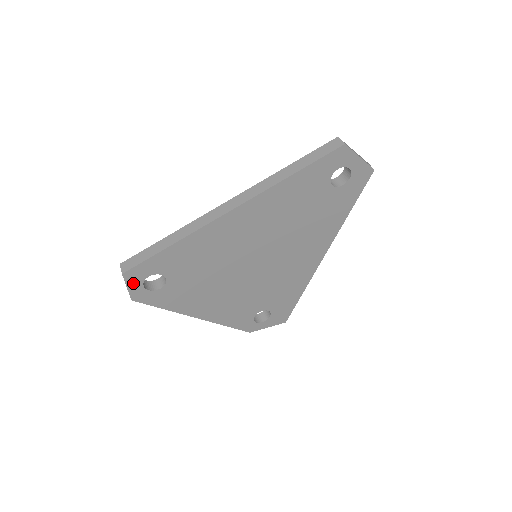
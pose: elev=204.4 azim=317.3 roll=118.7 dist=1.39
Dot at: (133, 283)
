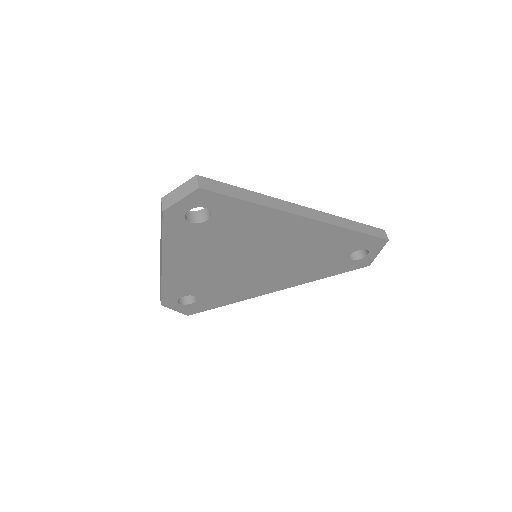
Dot at: (189, 201)
